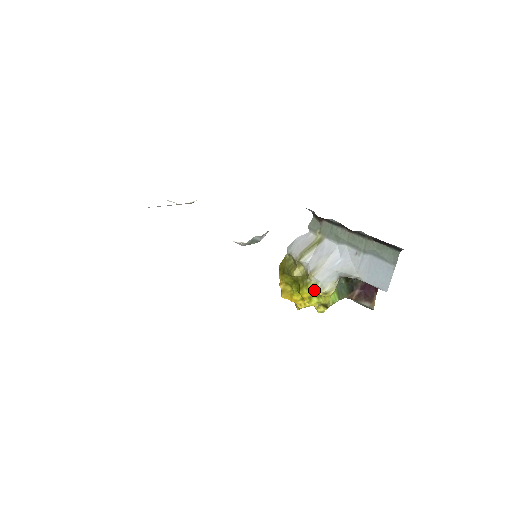
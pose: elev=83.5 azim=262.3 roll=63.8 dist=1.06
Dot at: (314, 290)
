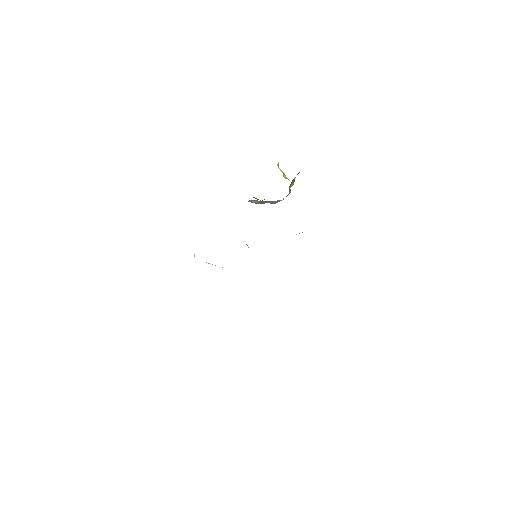
Dot at: occluded
